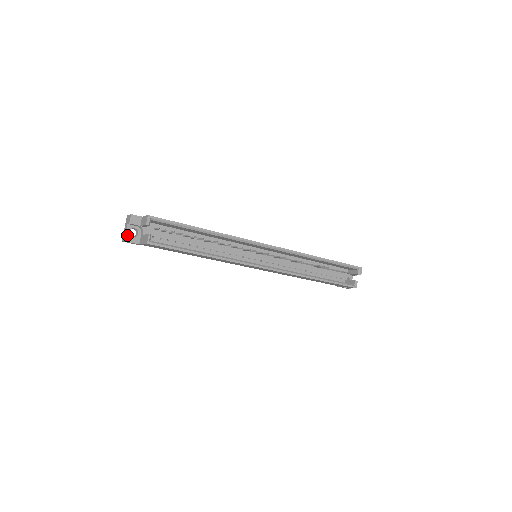
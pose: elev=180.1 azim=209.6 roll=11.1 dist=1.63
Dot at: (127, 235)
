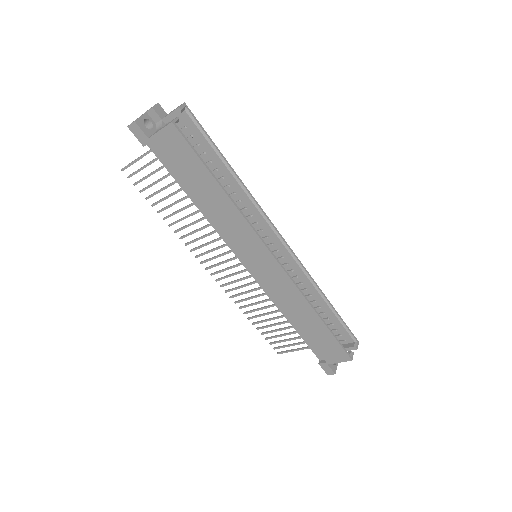
Dot at: (140, 119)
